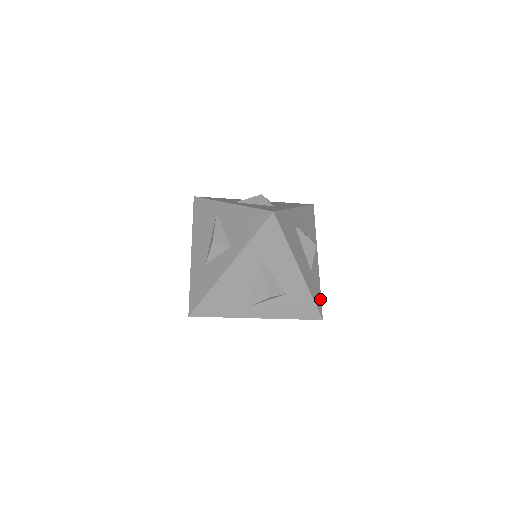
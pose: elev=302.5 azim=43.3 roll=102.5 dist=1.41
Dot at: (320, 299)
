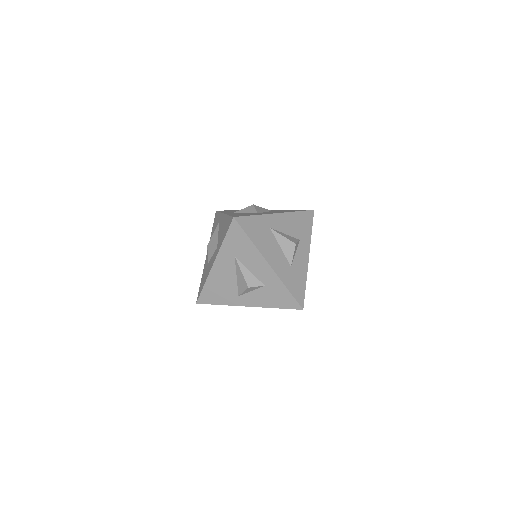
Dot at: (303, 292)
